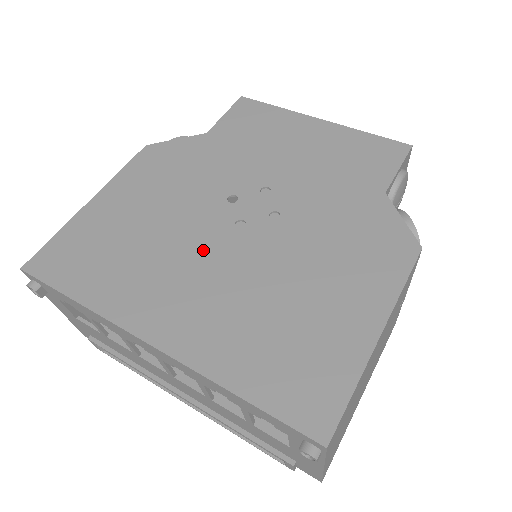
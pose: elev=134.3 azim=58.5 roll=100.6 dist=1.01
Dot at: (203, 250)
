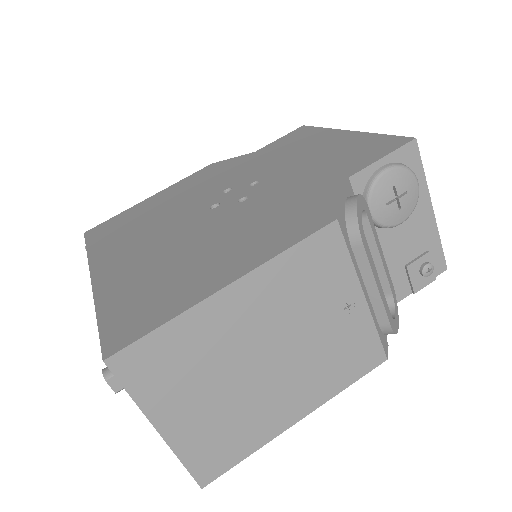
Dot at: (176, 222)
